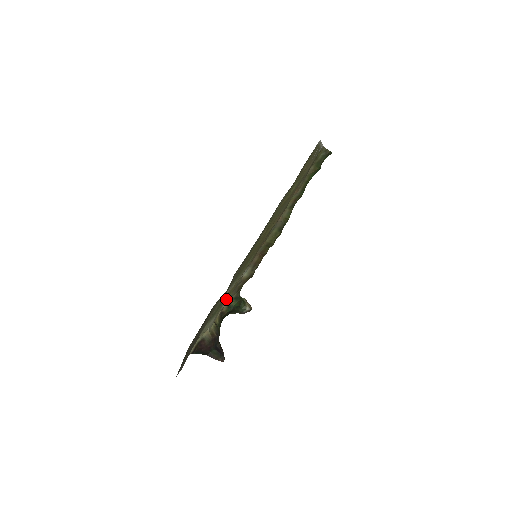
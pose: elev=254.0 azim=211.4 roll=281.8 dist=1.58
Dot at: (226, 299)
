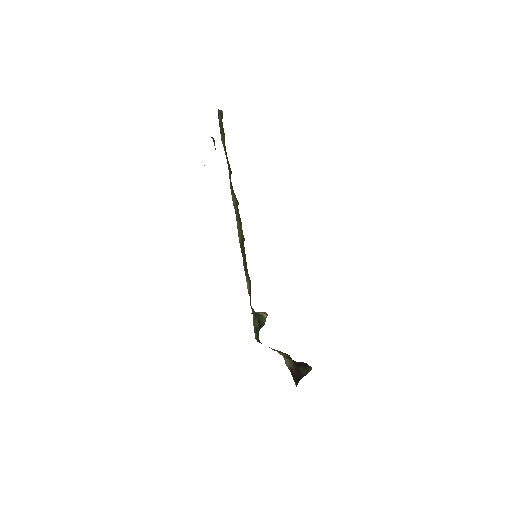
Dot at: occluded
